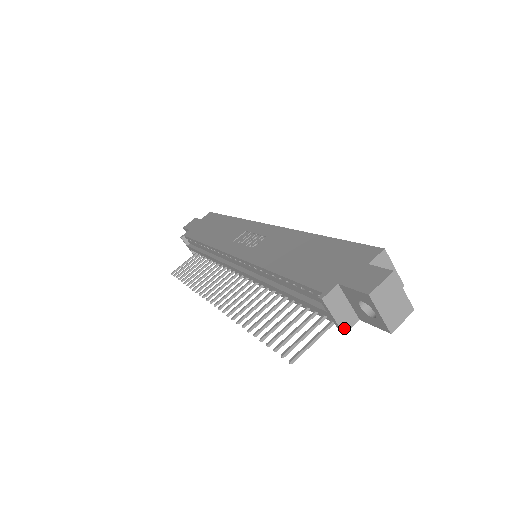
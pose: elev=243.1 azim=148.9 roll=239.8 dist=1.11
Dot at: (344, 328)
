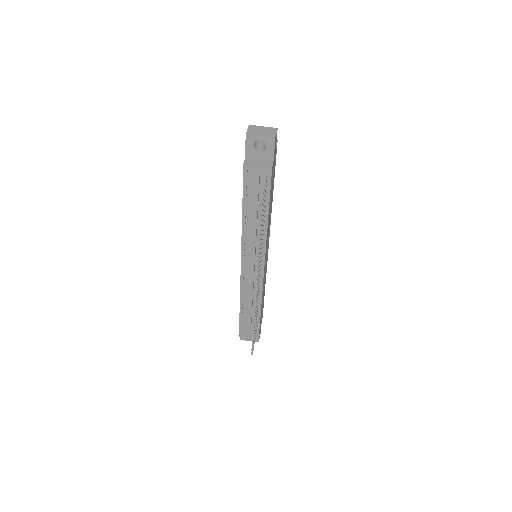
Dot at: (268, 167)
